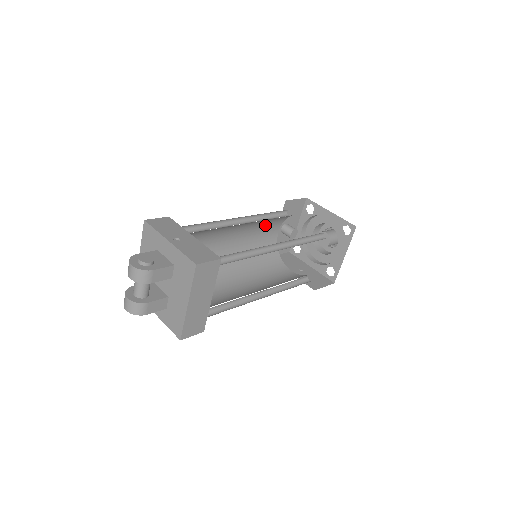
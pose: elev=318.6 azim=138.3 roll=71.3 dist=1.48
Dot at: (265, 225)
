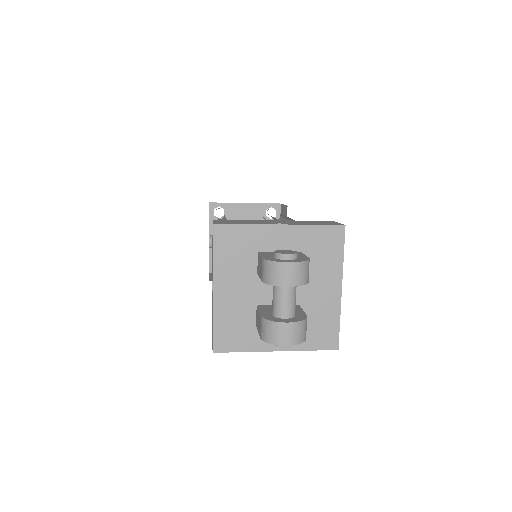
Dot at: occluded
